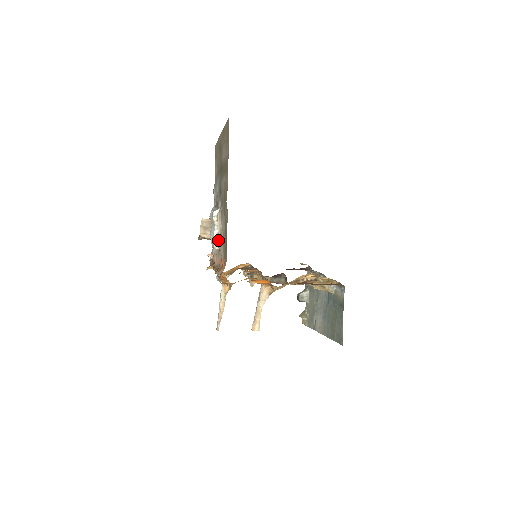
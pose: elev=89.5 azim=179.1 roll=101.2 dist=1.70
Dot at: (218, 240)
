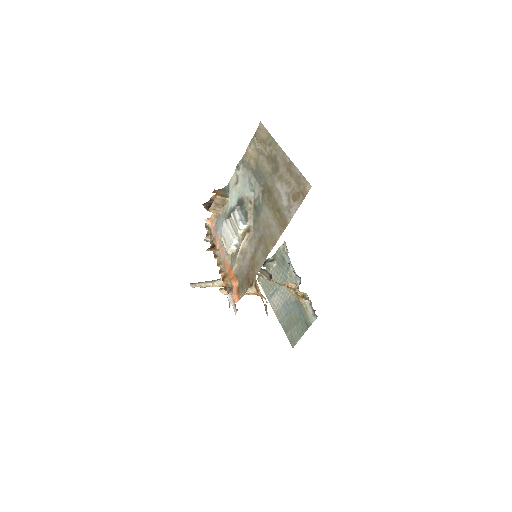
Dot at: (234, 250)
